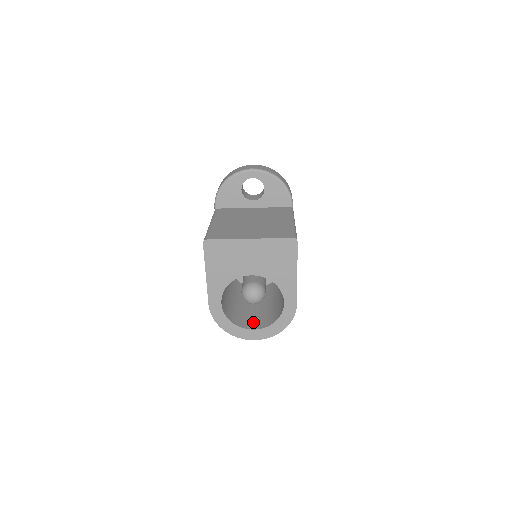
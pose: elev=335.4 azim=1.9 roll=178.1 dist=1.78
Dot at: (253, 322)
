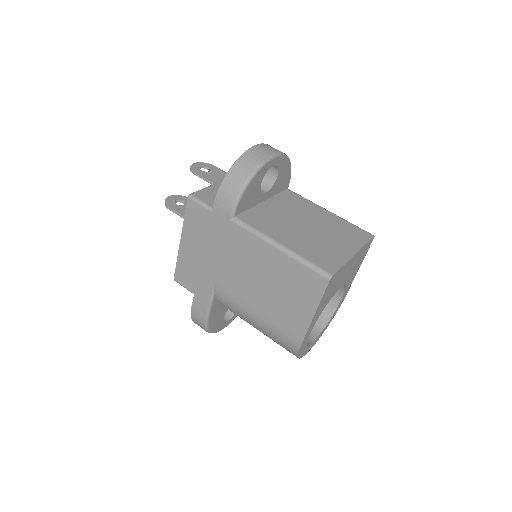
Dot at: occluded
